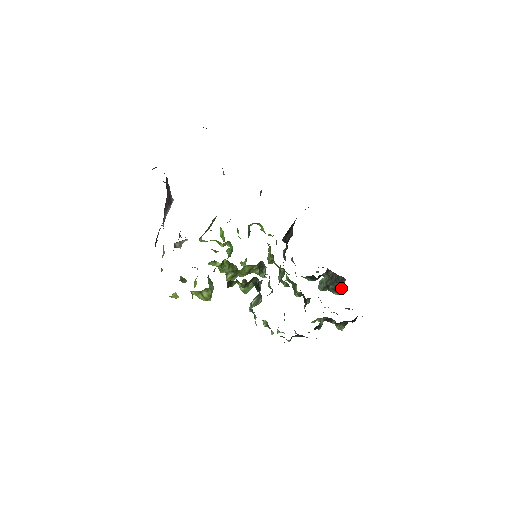
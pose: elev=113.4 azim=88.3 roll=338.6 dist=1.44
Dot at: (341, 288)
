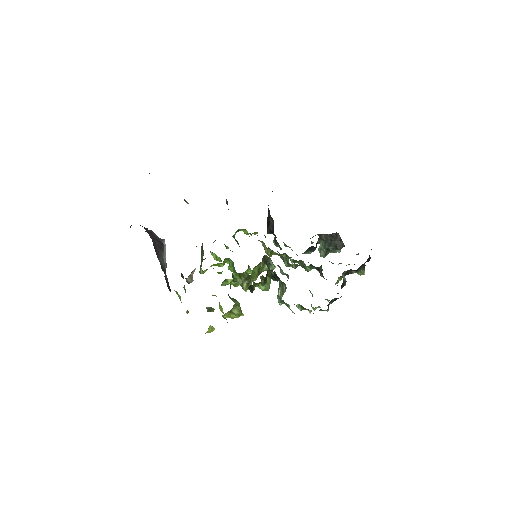
Dot at: (340, 243)
